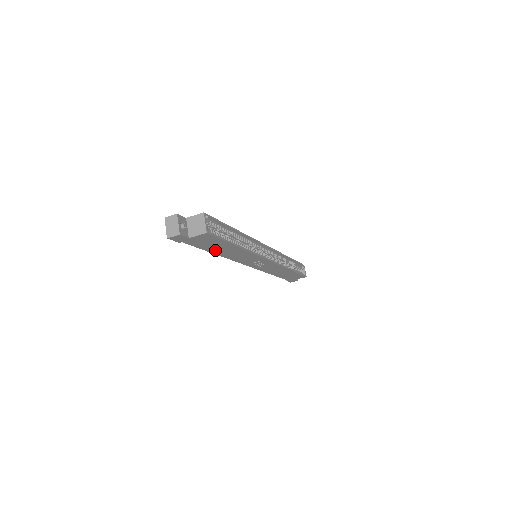
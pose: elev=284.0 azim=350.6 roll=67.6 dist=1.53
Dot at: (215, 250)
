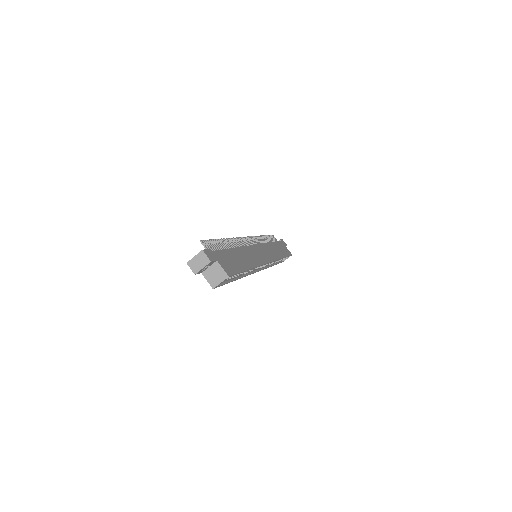
Dot at: occluded
